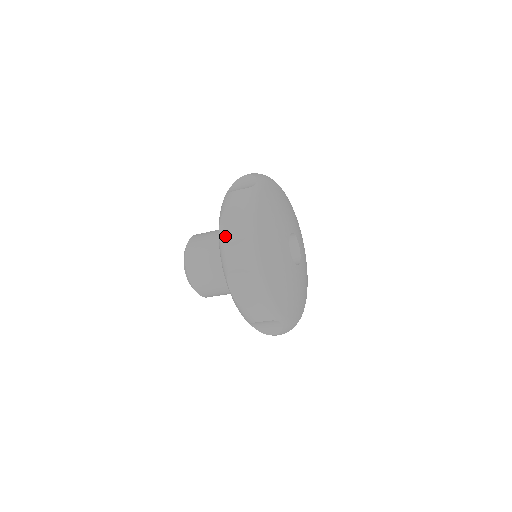
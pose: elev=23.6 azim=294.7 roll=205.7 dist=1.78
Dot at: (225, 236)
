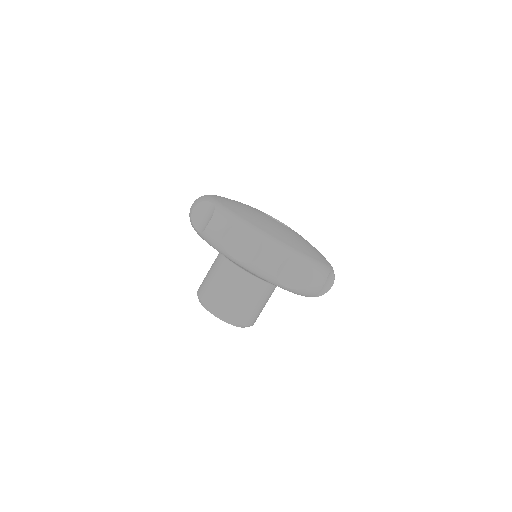
Dot at: occluded
